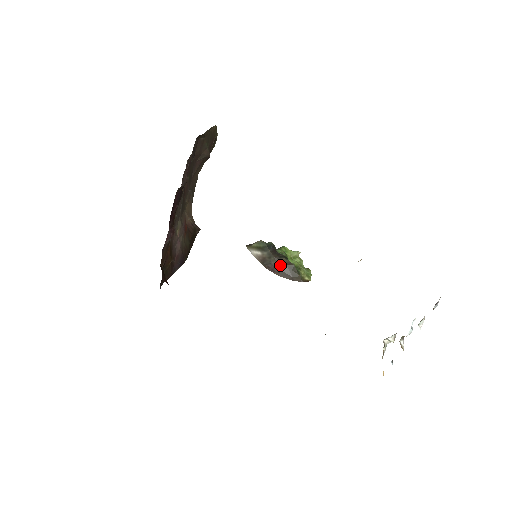
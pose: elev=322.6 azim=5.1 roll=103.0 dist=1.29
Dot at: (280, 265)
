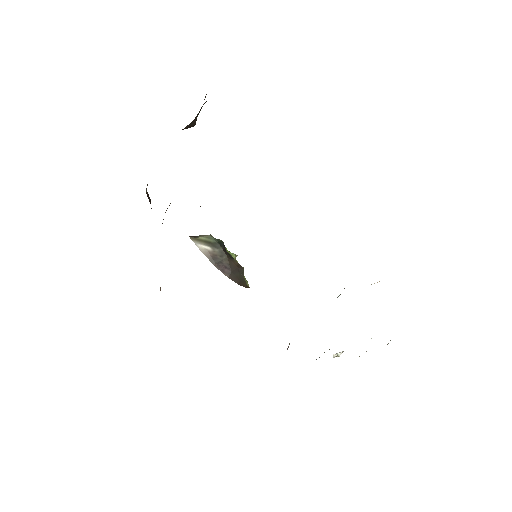
Dot at: (232, 266)
